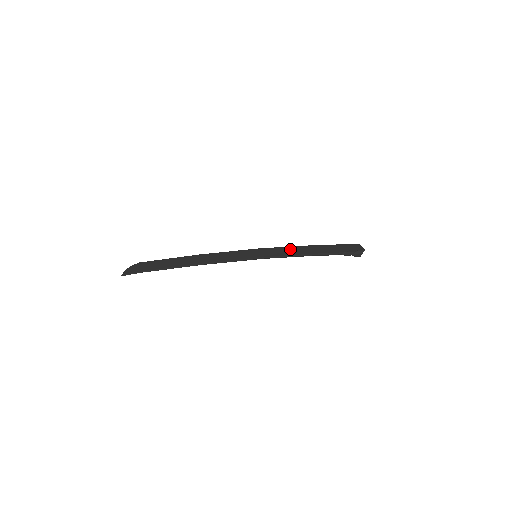
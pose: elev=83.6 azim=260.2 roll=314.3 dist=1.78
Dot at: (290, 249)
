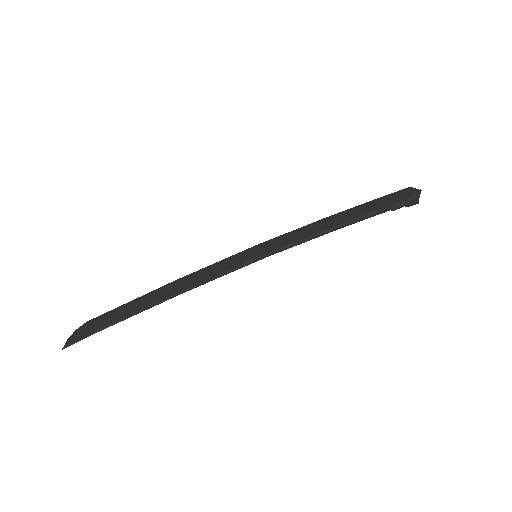
Dot at: (305, 229)
